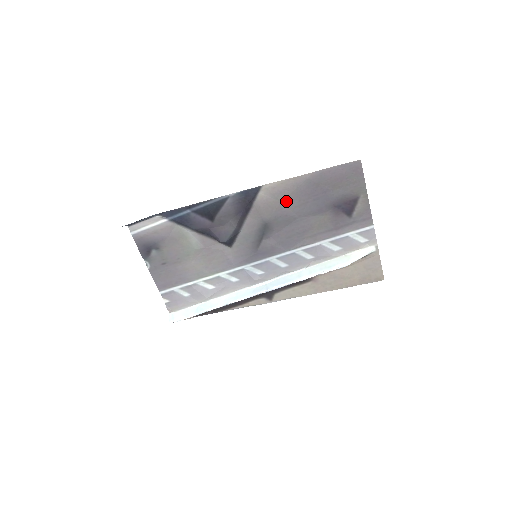
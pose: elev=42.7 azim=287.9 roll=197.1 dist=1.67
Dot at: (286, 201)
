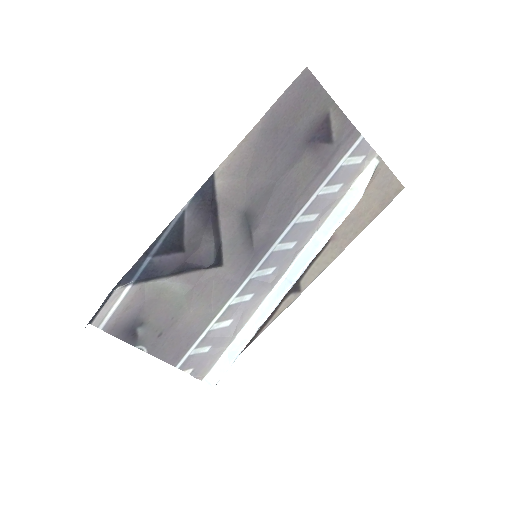
Dot at: (252, 172)
